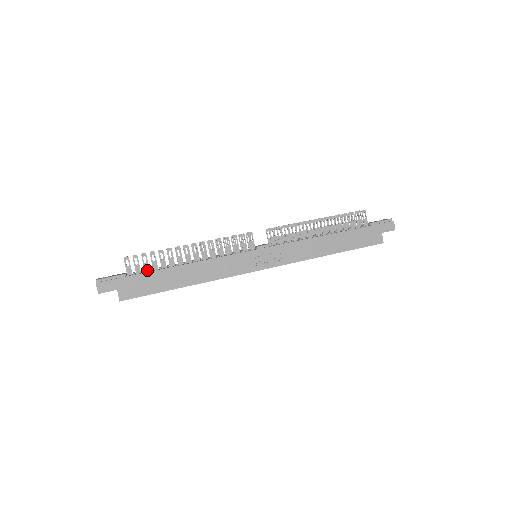
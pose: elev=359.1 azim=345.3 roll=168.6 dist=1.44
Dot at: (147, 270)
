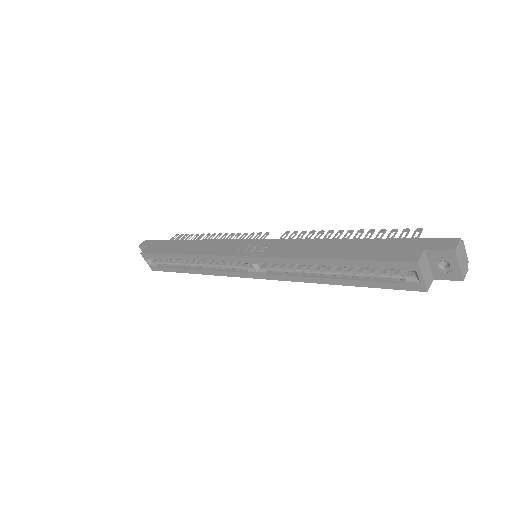
Dot at: occluded
